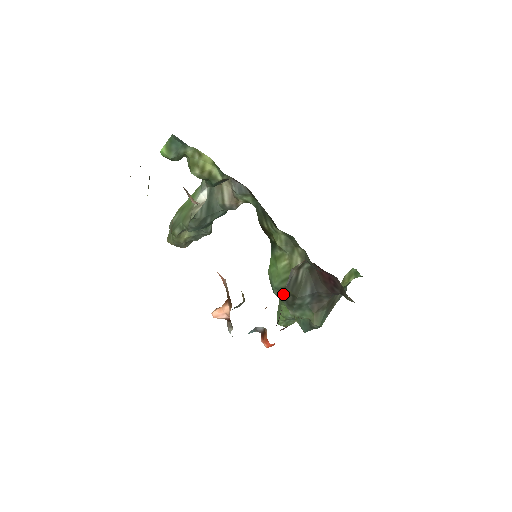
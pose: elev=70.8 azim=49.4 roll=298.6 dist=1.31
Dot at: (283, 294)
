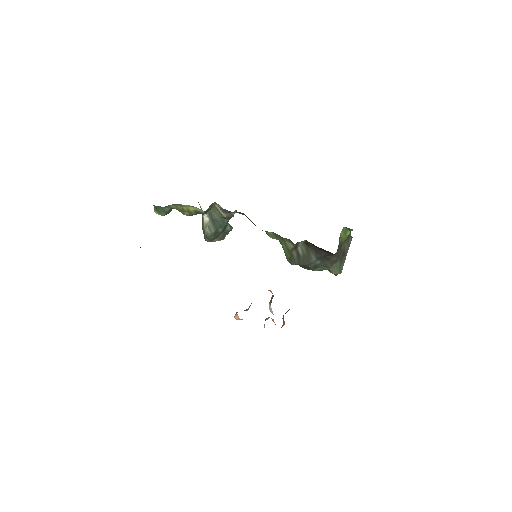
Dot at: occluded
